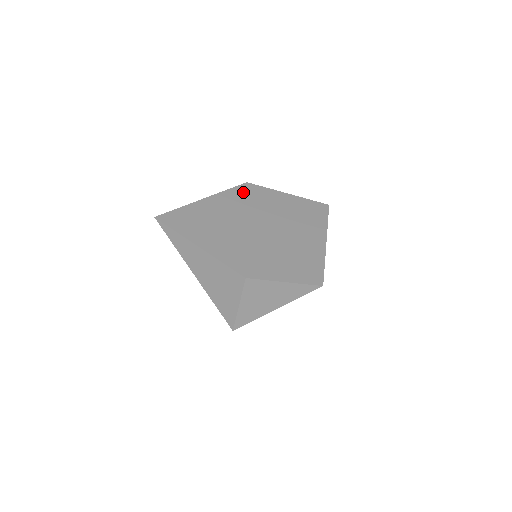
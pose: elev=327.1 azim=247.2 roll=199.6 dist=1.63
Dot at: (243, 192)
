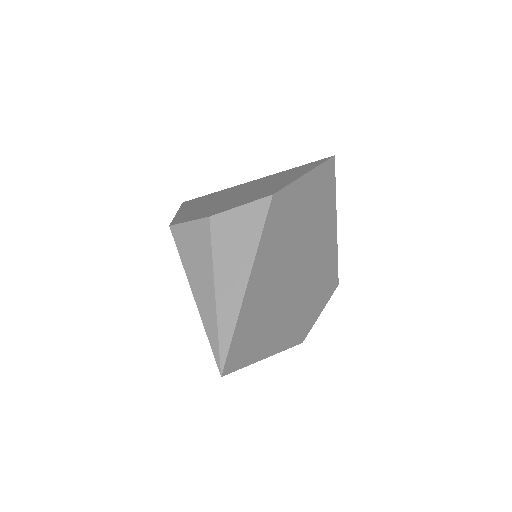
Dot at: (275, 222)
